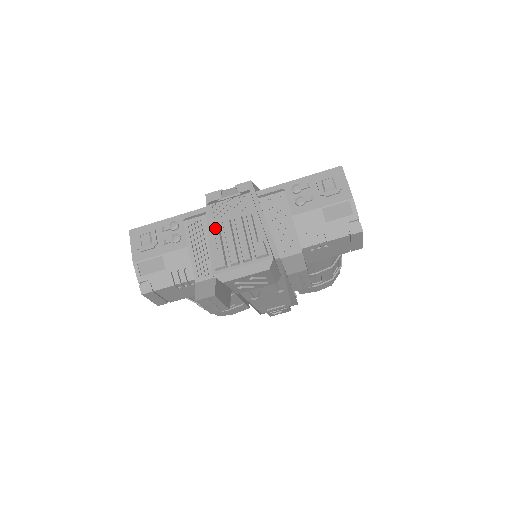
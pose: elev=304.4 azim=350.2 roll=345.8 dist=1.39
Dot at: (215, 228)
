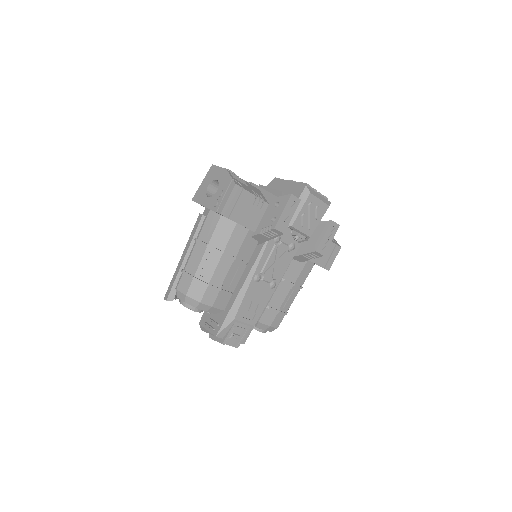
Dot at: (292, 180)
